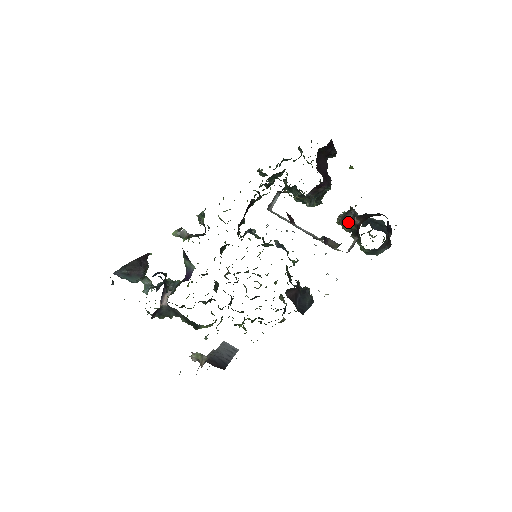
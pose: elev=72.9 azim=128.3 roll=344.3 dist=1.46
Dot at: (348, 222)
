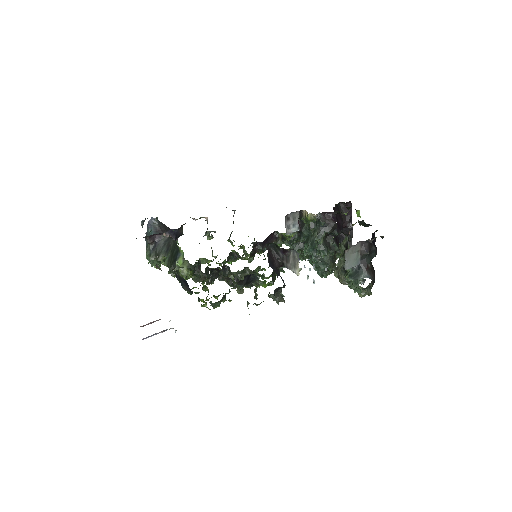
Dot at: (343, 242)
